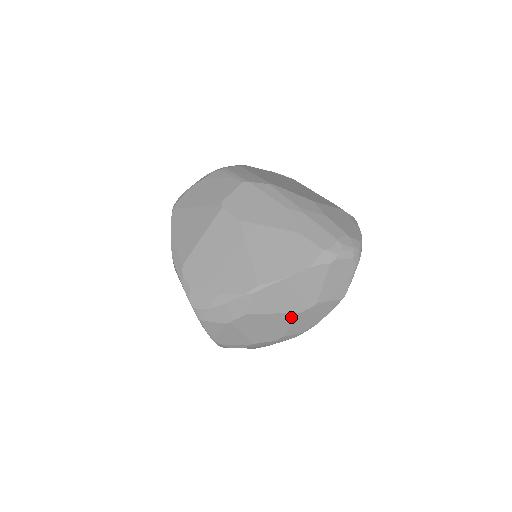
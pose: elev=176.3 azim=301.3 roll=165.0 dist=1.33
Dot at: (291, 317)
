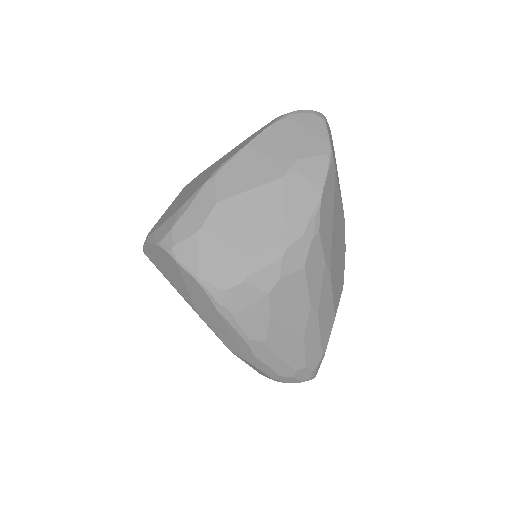
Dot at: (275, 189)
